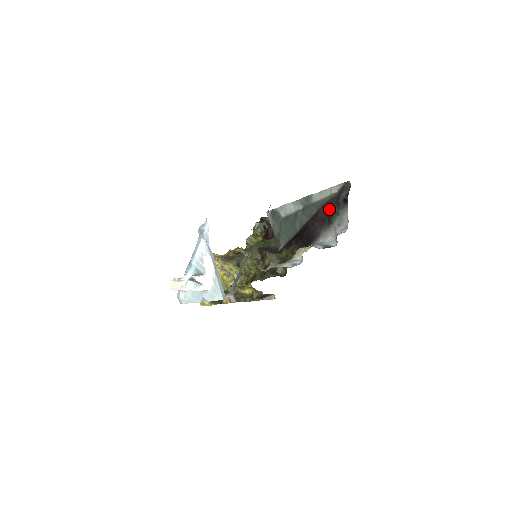
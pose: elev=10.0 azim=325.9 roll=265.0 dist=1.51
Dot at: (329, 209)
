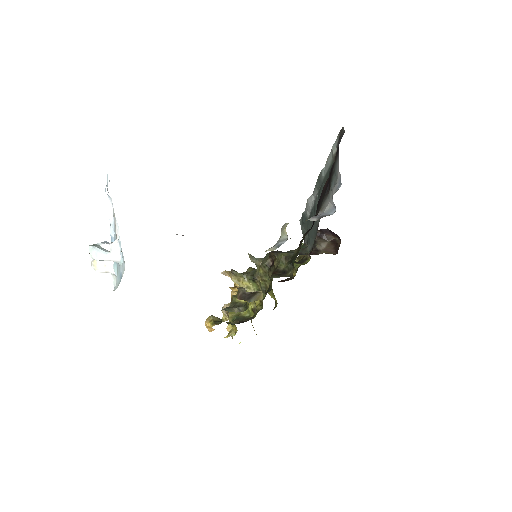
Dot at: (330, 174)
